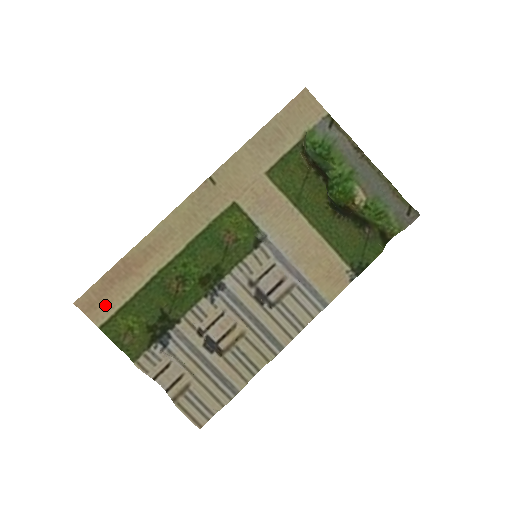
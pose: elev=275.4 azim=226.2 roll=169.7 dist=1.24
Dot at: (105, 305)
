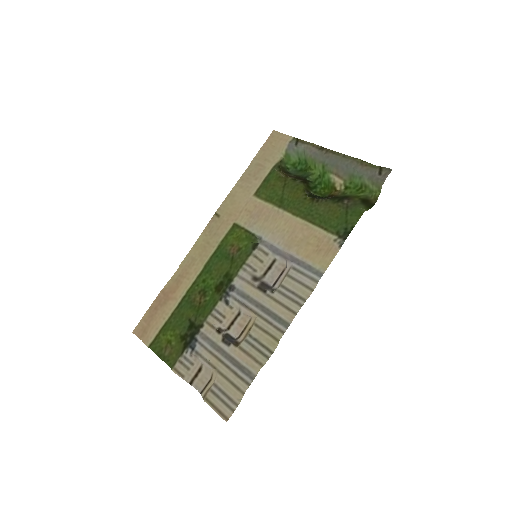
Dot at: (152, 328)
